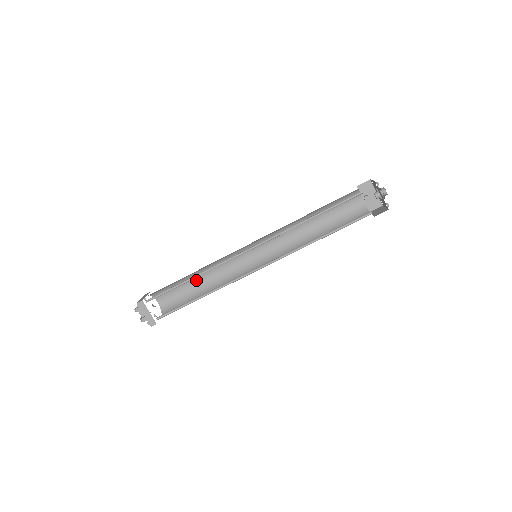
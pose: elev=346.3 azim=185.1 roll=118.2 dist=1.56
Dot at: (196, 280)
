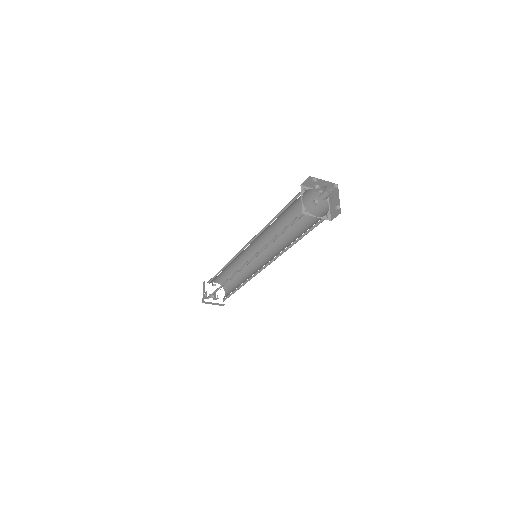
Dot at: (228, 268)
